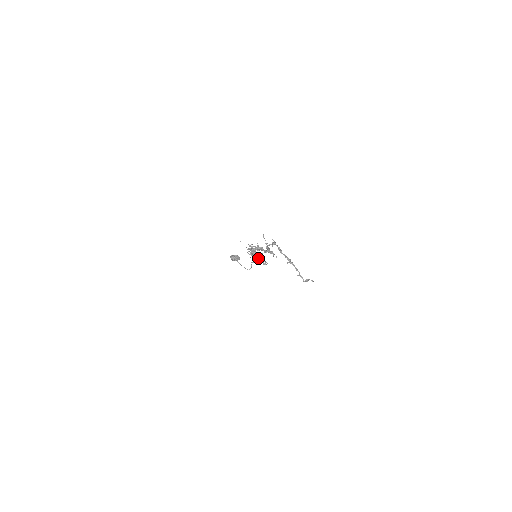
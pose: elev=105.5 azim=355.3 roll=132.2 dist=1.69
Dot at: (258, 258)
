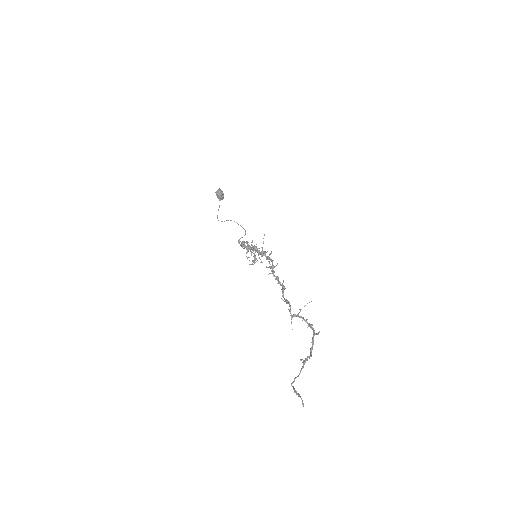
Dot at: (255, 260)
